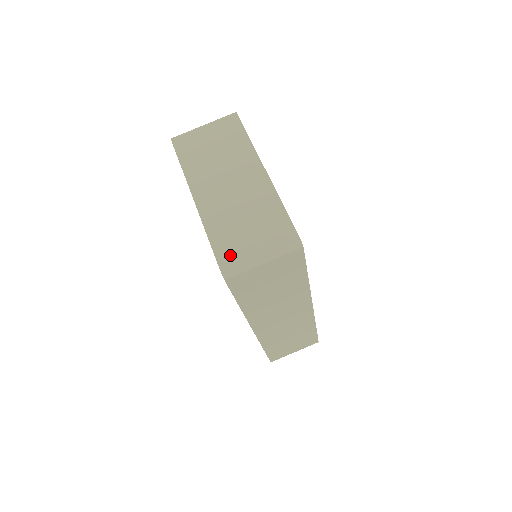
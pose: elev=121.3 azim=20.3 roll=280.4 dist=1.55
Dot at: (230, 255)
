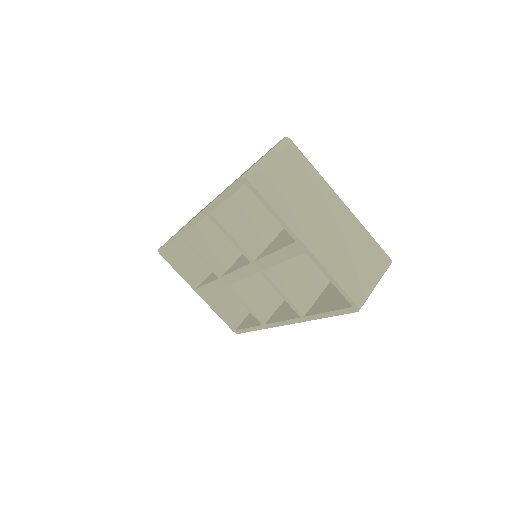
Dot at: (358, 290)
